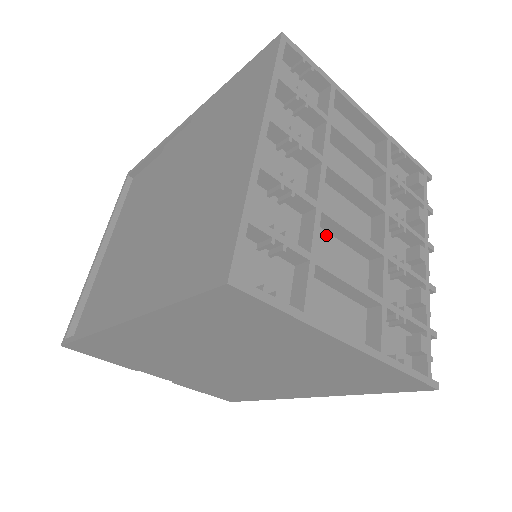
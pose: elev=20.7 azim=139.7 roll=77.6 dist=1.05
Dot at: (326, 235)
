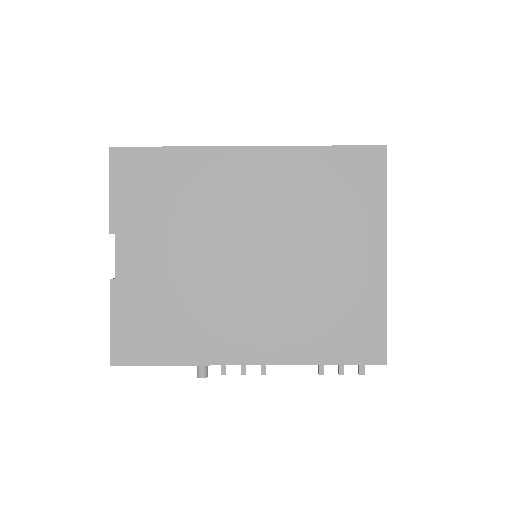
Dot at: occluded
